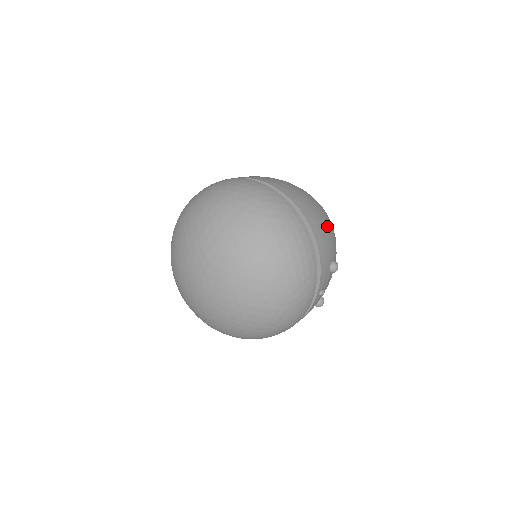
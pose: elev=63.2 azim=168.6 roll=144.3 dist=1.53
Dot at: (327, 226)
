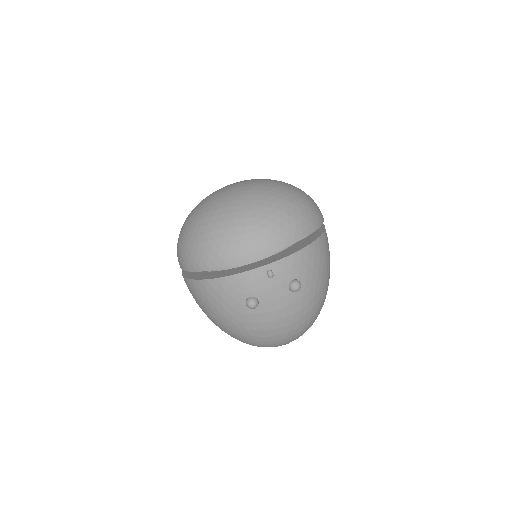
Dot at: (322, 274)
